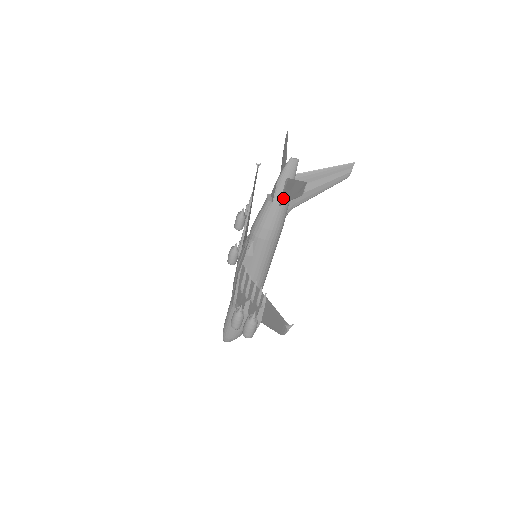
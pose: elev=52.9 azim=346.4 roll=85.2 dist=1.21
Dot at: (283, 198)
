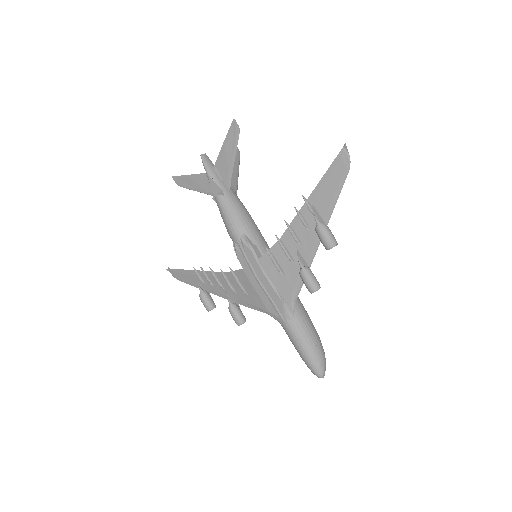
Dot at: (227, 177)
